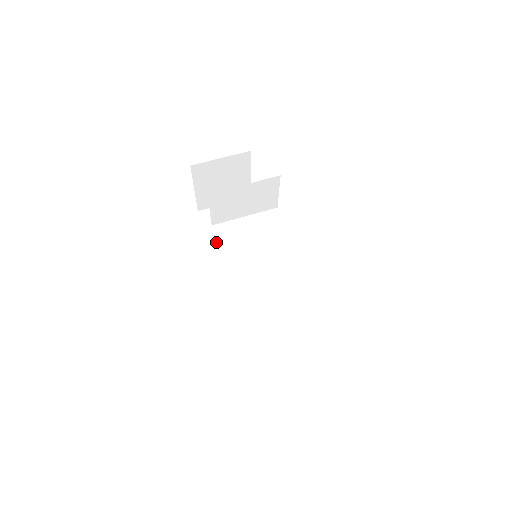
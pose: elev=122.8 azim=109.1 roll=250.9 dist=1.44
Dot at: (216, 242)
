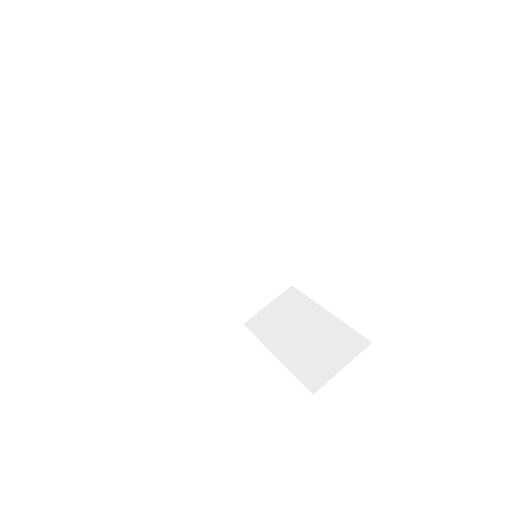
Dot at: (171, 197)
